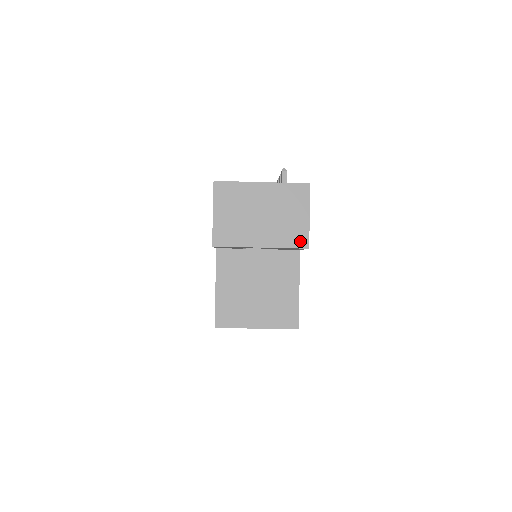
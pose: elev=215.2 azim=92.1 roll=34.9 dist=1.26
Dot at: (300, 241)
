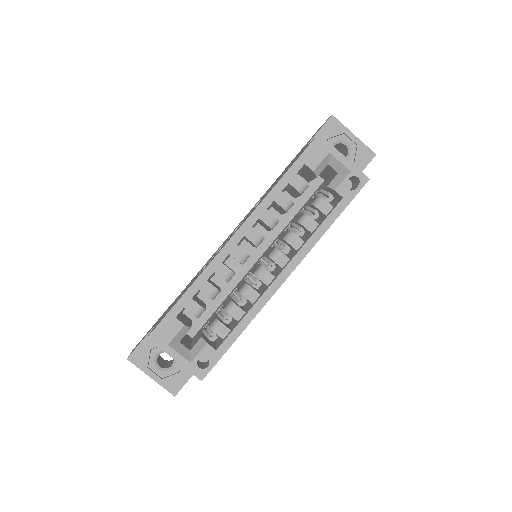
Dot at: (371, 152)
